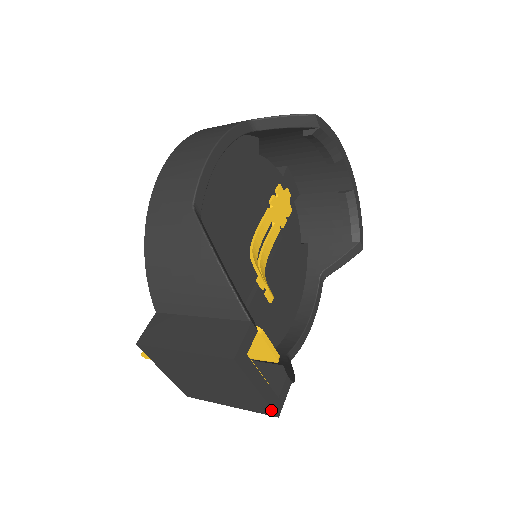
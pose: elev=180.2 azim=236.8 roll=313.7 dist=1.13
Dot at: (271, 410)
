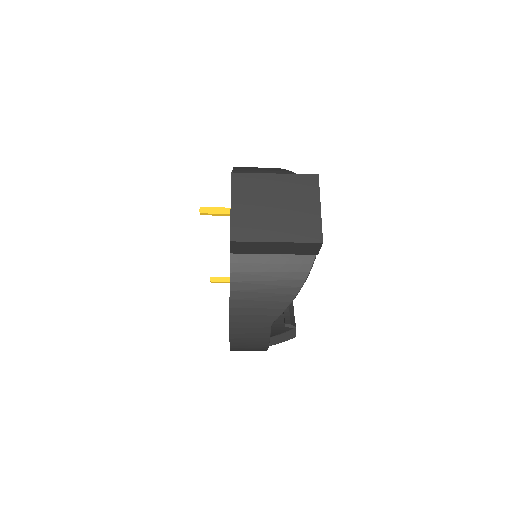
Dot at: (320, 233)
